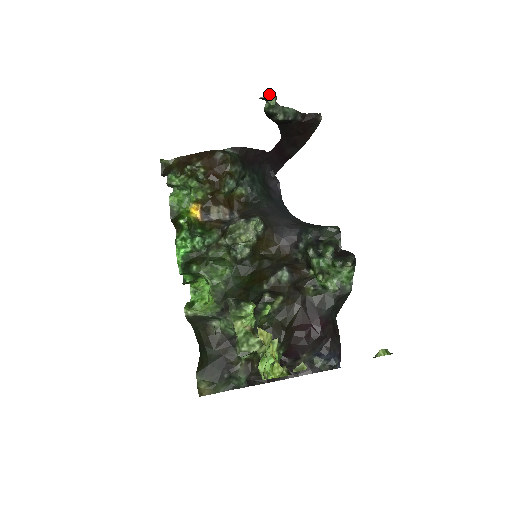
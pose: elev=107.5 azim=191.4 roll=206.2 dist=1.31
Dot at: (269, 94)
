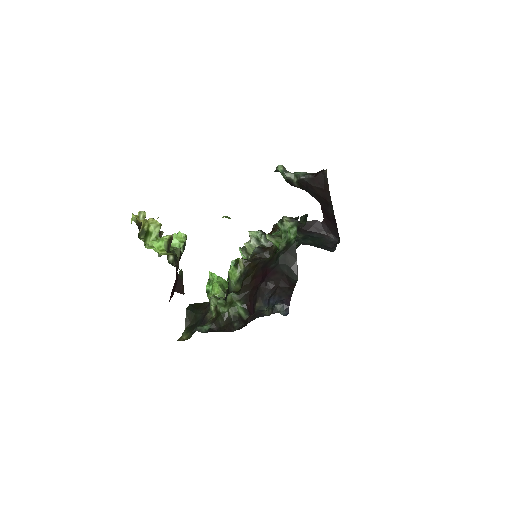
Dot at: (277, 166)
